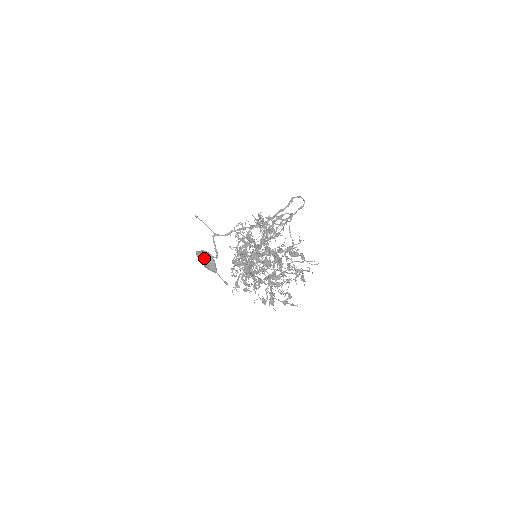
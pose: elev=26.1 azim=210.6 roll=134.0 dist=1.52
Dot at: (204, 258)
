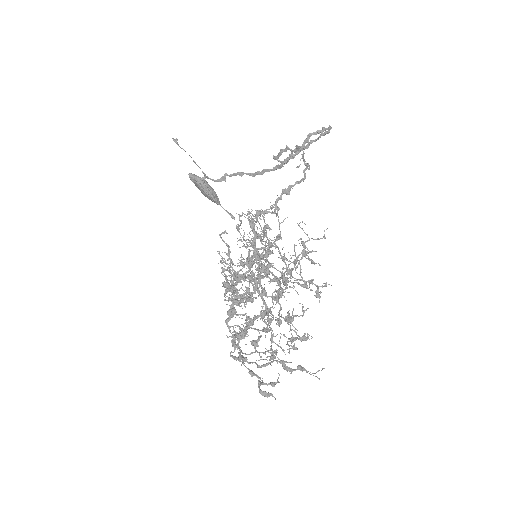
Dot at: (199, 189)
